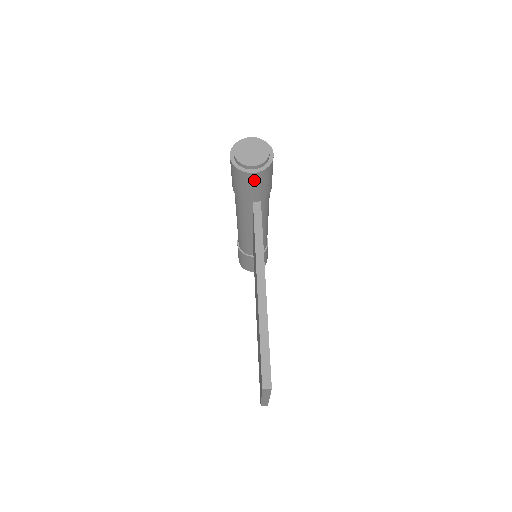
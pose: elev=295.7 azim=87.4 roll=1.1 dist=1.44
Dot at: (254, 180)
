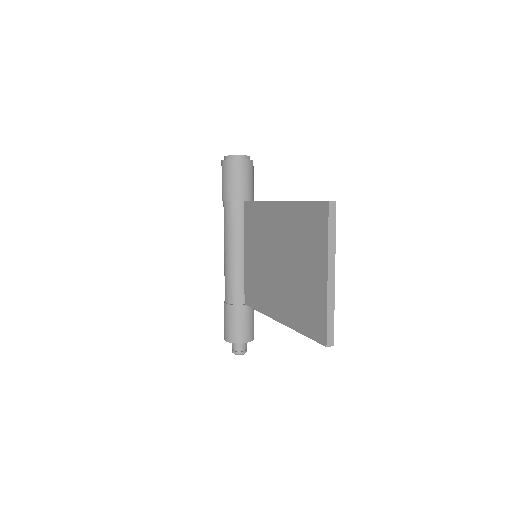
Dot at: (245, 169)
